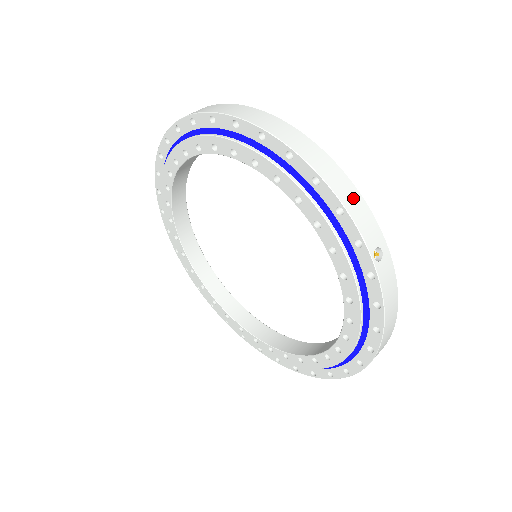
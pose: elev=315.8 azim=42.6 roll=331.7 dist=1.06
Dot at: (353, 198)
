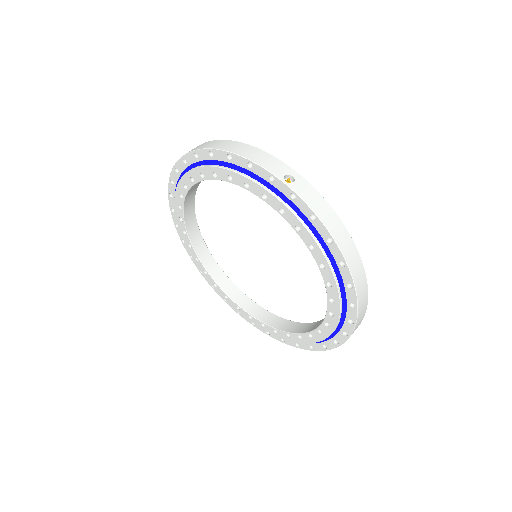
Dot at: (362, 316)
